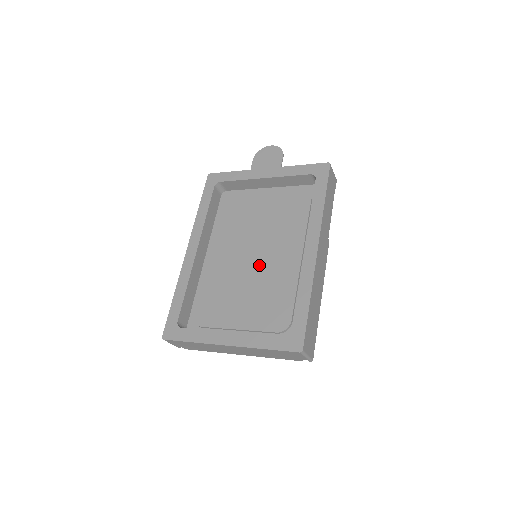
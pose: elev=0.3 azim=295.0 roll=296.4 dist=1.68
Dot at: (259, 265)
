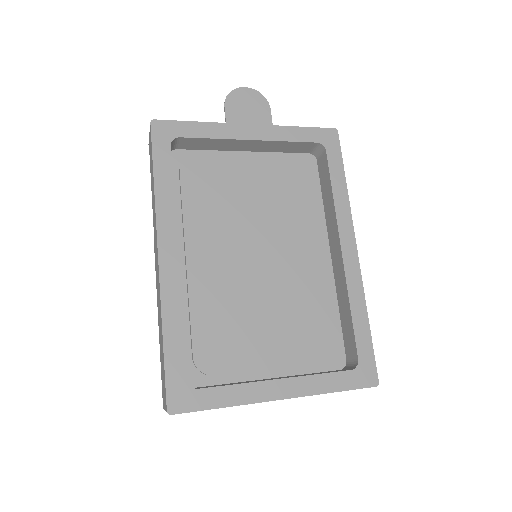
Dot at: (272, 271)
